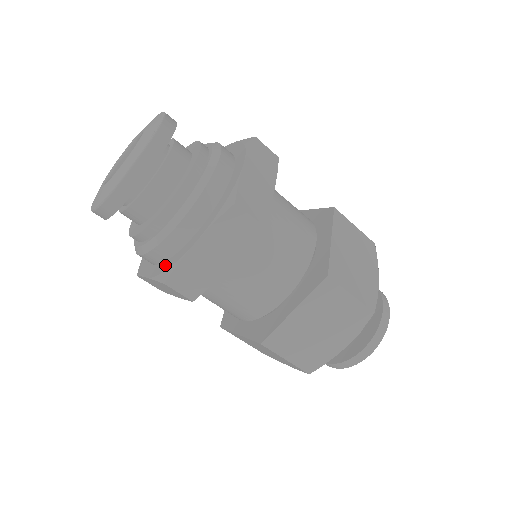
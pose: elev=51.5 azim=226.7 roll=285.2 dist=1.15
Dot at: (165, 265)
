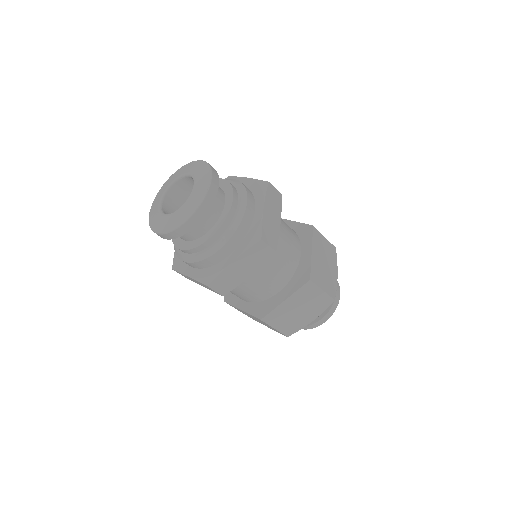
Dot at: (205, 272)
